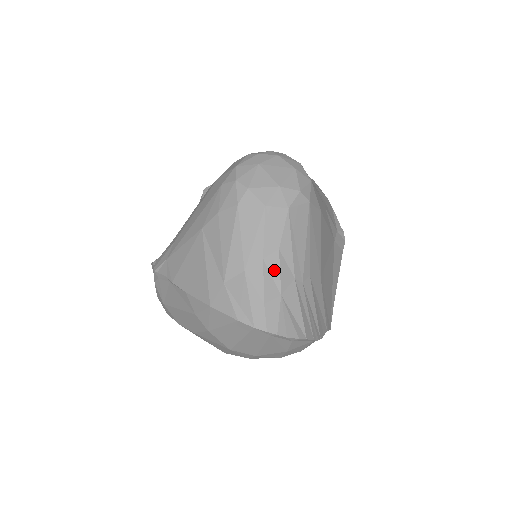
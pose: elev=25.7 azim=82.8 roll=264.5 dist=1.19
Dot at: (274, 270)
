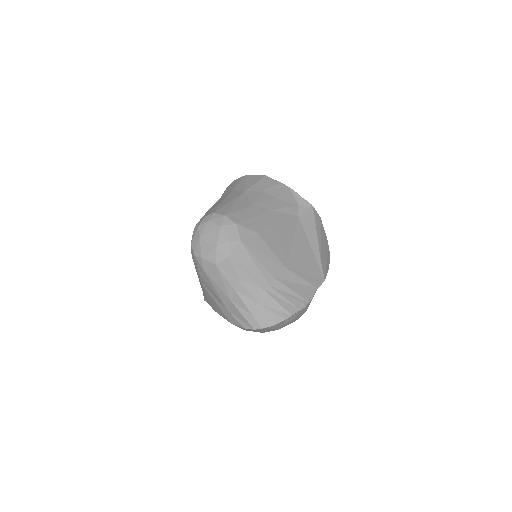
Dot at: (245, 293)
